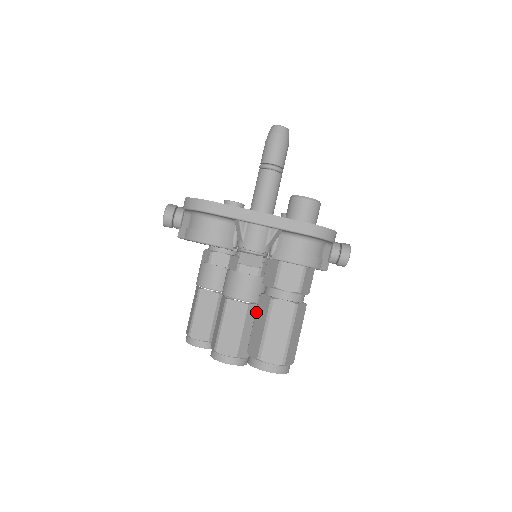
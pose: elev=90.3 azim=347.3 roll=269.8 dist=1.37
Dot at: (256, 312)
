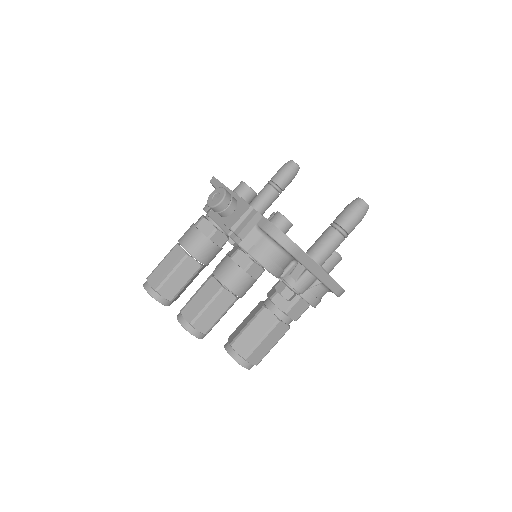
Dot at: (255, 319)
